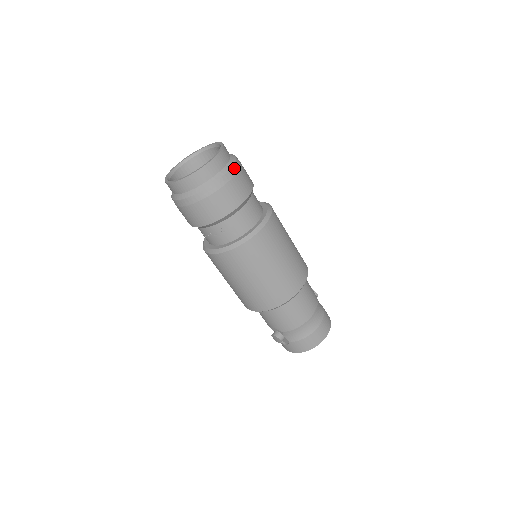
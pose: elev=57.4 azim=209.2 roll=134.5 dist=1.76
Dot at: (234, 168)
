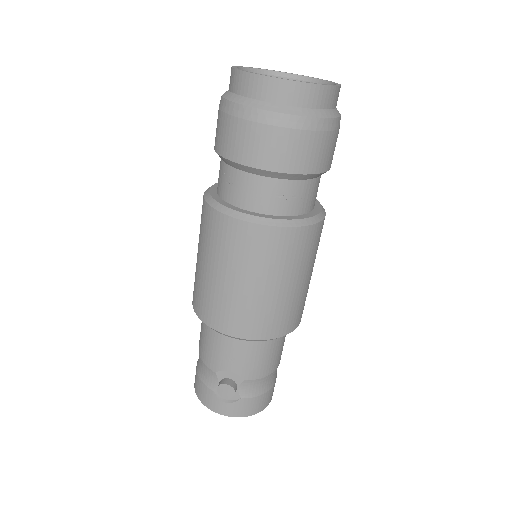
Dot at: occluded
